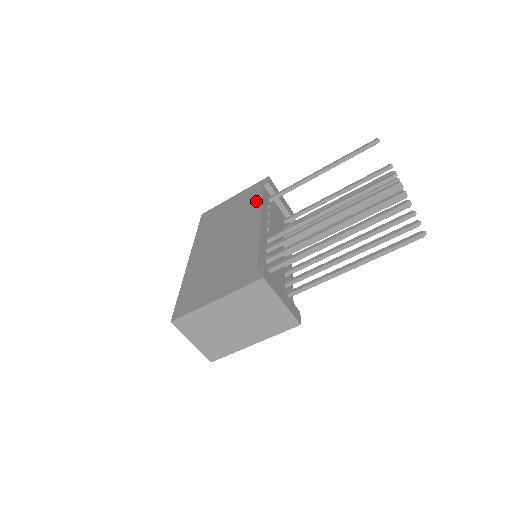
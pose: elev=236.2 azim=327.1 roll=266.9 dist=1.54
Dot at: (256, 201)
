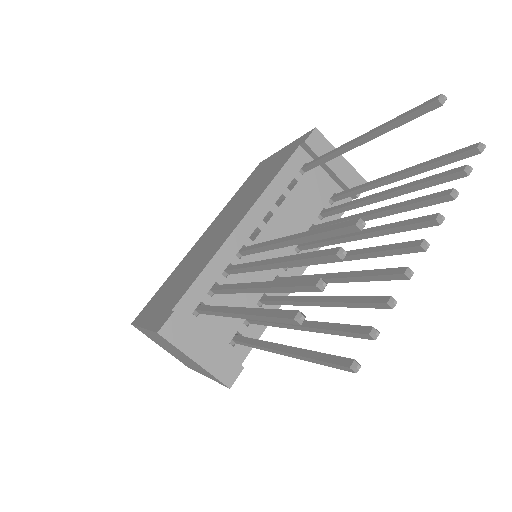
Dot at: (272, 175)
